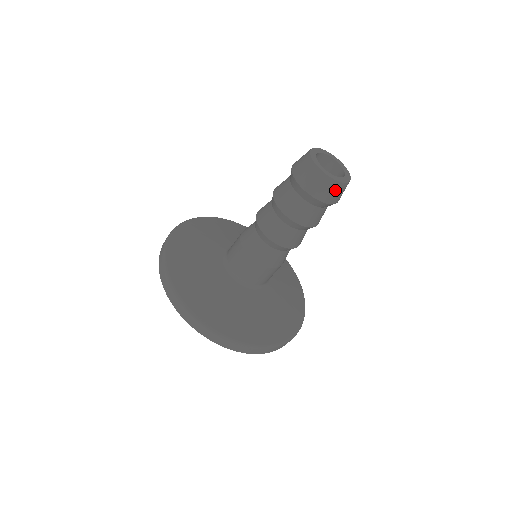
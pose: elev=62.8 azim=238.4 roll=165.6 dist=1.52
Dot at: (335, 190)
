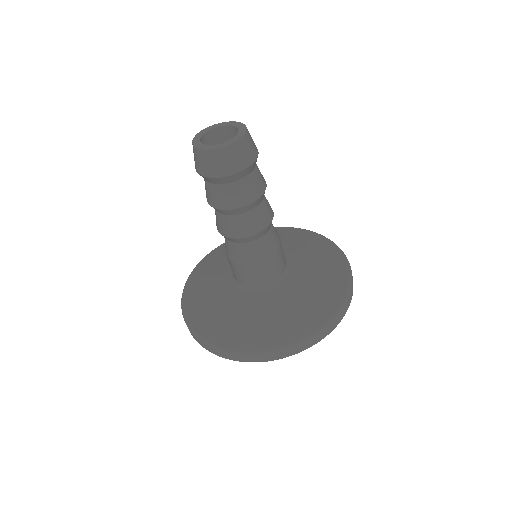
Dot at: (239, 152)
